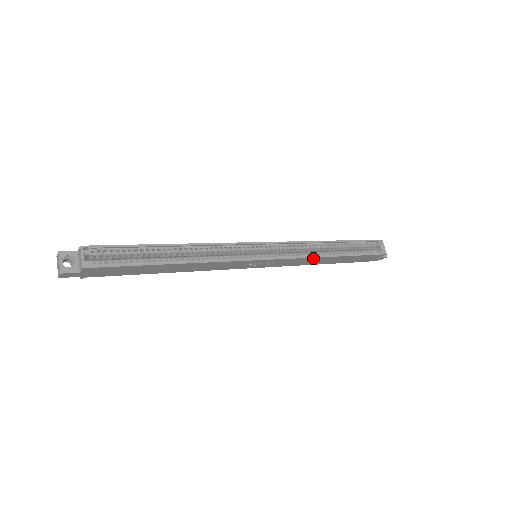
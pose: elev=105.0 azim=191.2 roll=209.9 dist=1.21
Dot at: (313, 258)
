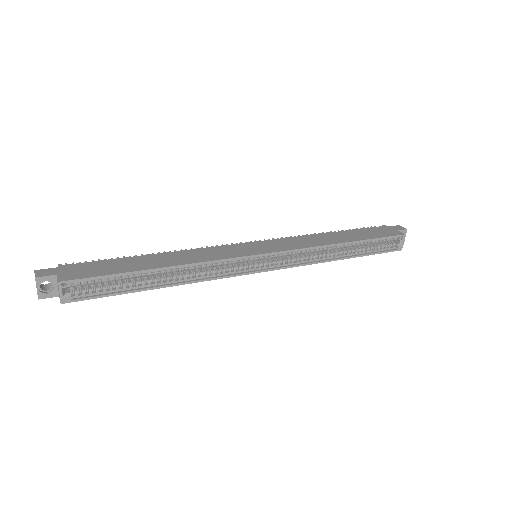
Dot at: (317, 262)
